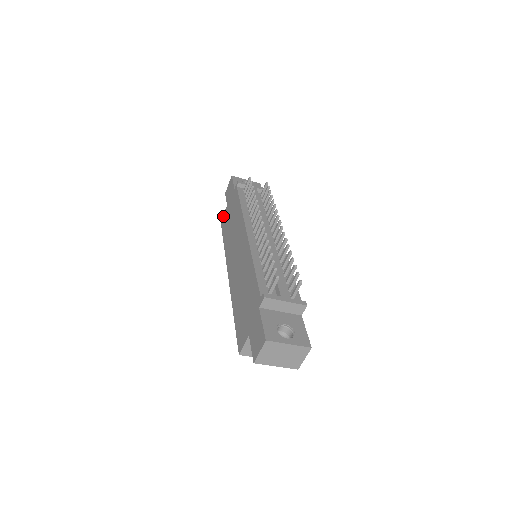
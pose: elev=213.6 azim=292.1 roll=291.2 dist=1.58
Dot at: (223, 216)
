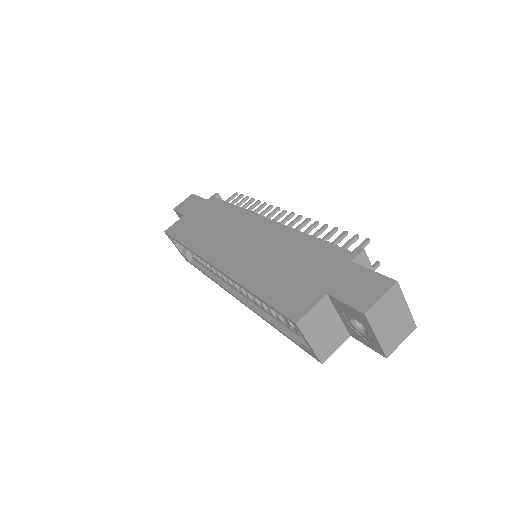
Dot at: (173, 225)
